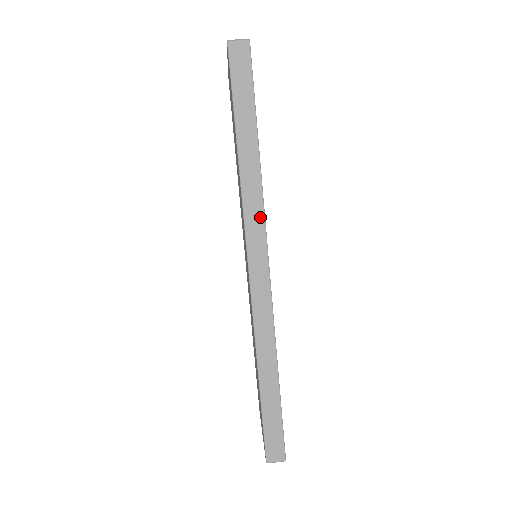
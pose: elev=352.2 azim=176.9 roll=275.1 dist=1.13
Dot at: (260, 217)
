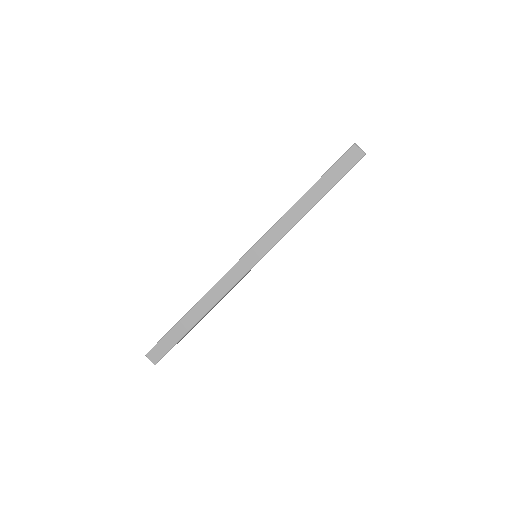
Dot at: (276, 239)
